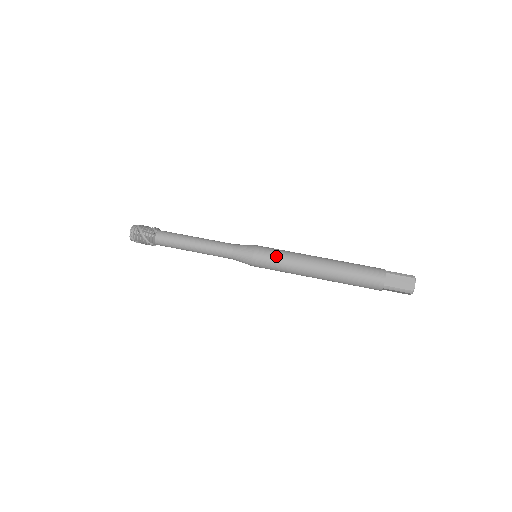
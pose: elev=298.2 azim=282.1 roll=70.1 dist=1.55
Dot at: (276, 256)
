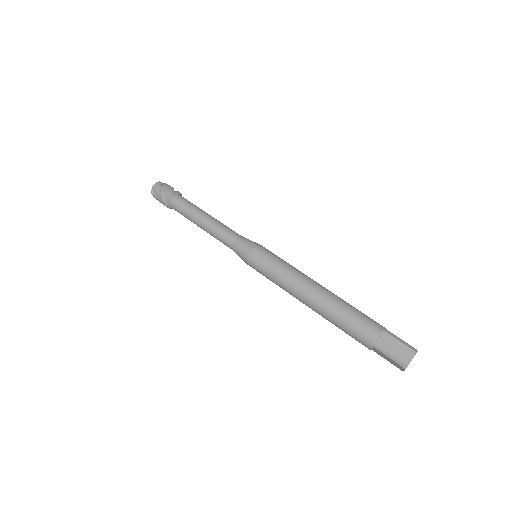
Dot at: (274, 261)
